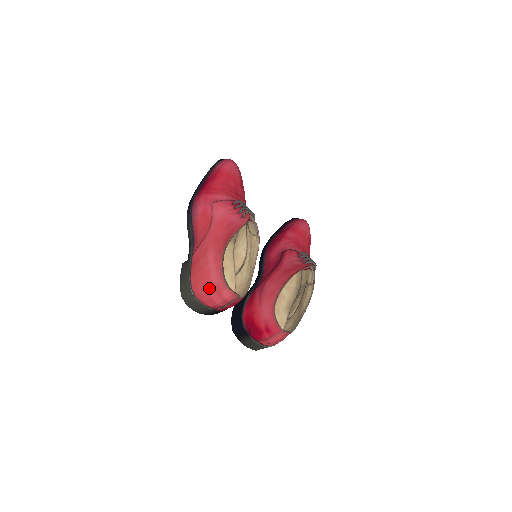
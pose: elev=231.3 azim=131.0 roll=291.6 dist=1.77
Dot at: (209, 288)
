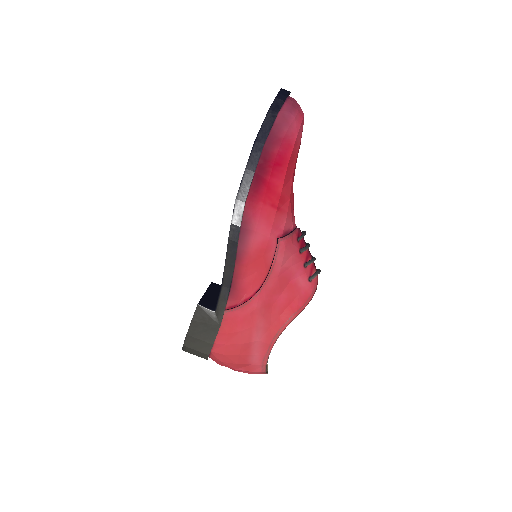
Dot at: (240, 364)
